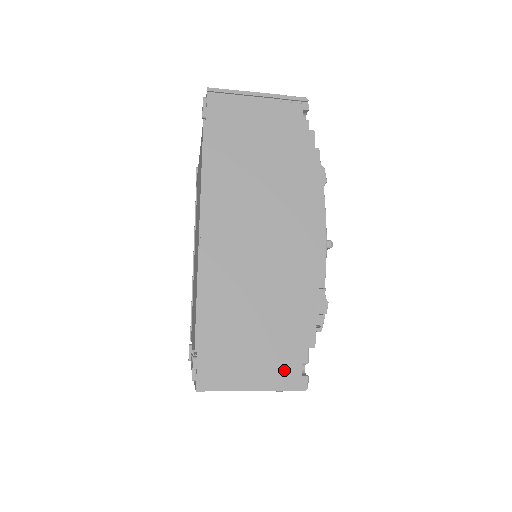
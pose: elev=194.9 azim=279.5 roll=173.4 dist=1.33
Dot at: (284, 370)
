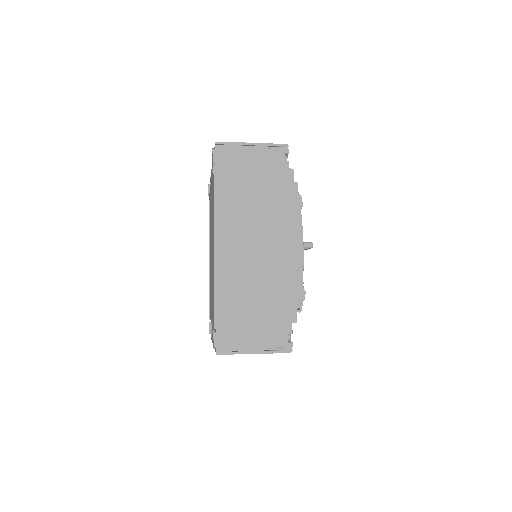
Dot at: (276, 339)
